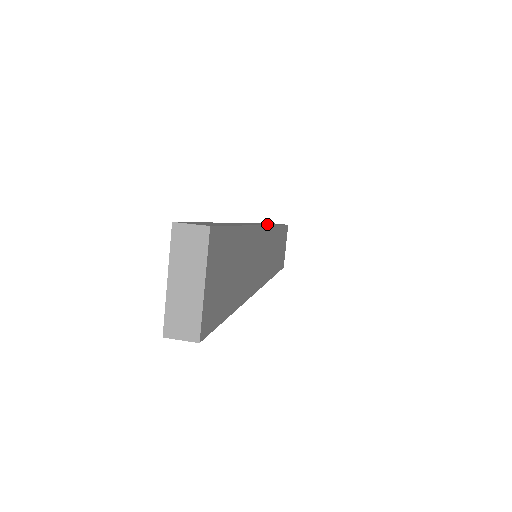
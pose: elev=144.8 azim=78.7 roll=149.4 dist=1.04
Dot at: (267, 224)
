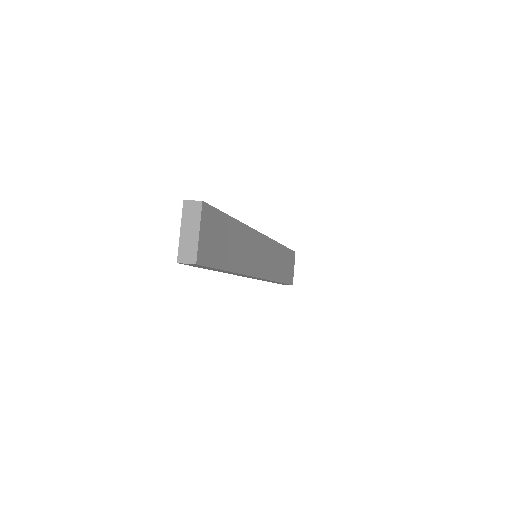
Dot at: occluded
